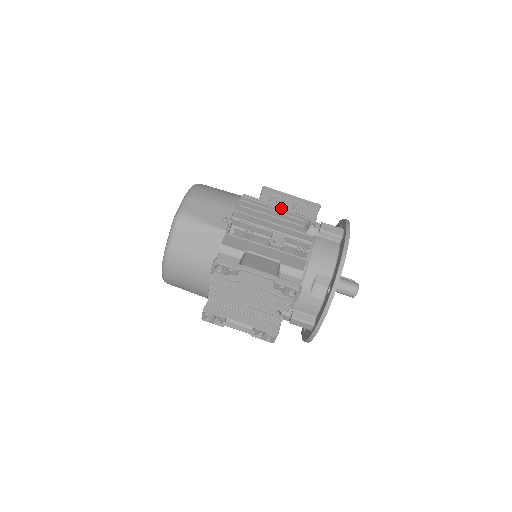
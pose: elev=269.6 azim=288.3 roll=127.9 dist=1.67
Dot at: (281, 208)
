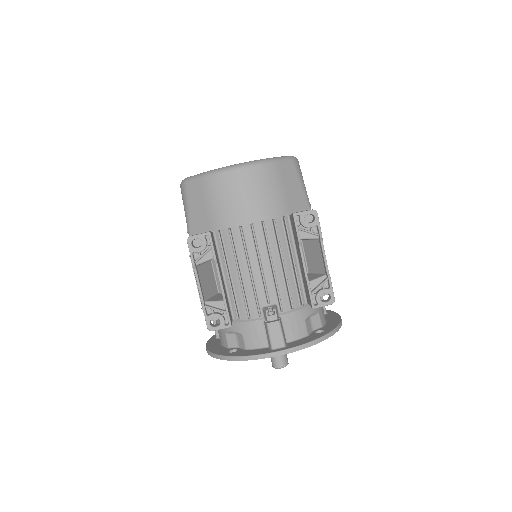
Dot at: occluded
